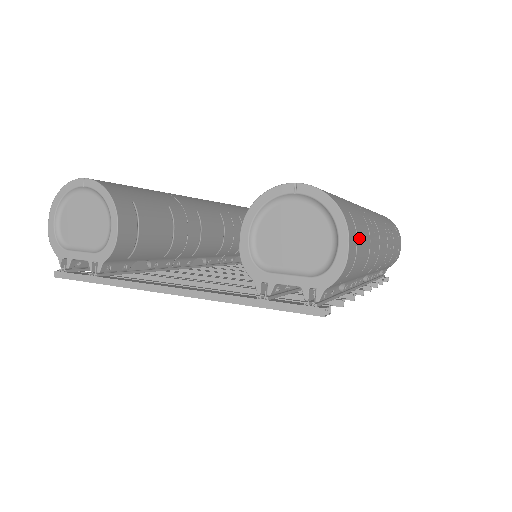
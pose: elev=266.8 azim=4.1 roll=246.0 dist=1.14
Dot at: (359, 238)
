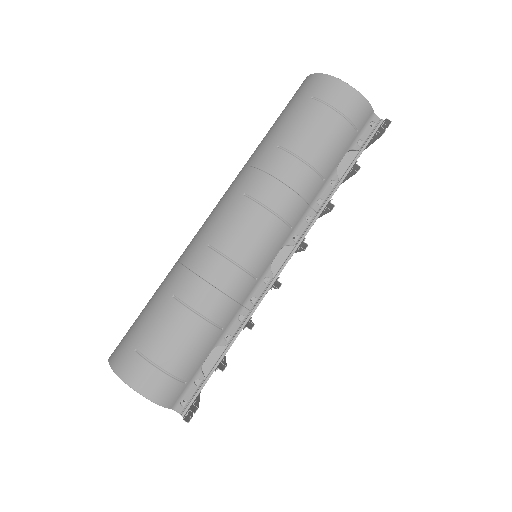
Dot at: (158, 354)
